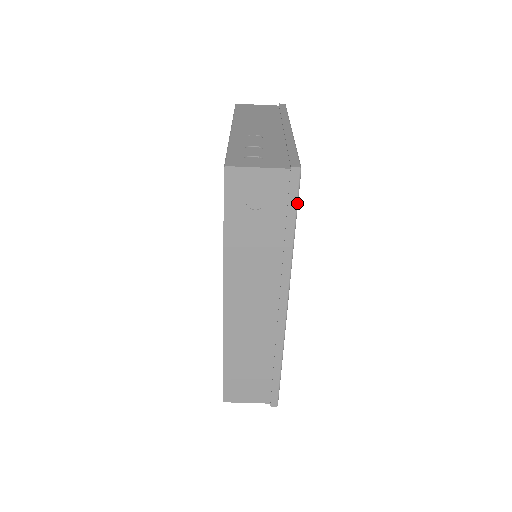
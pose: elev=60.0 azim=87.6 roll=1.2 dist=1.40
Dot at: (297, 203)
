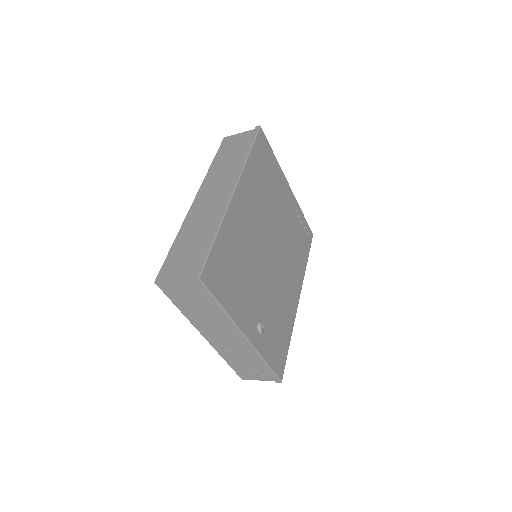
Dot at: occluded
